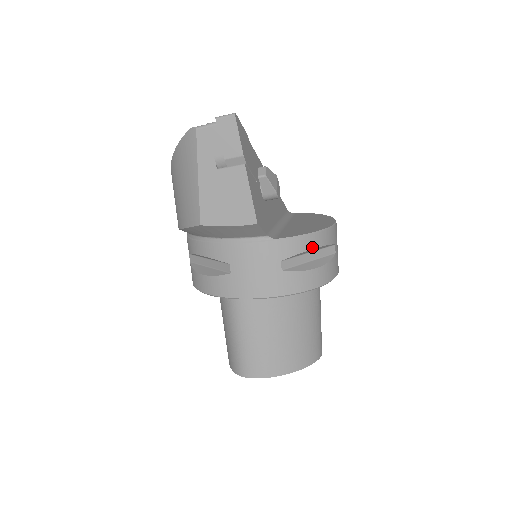
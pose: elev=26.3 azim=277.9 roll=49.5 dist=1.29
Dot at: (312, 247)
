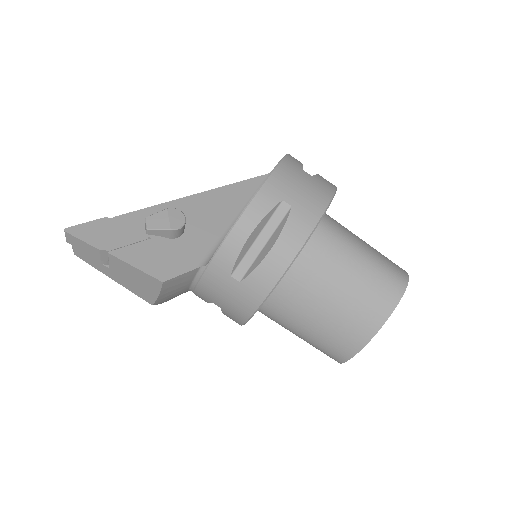
Dot at: (245, 238)
